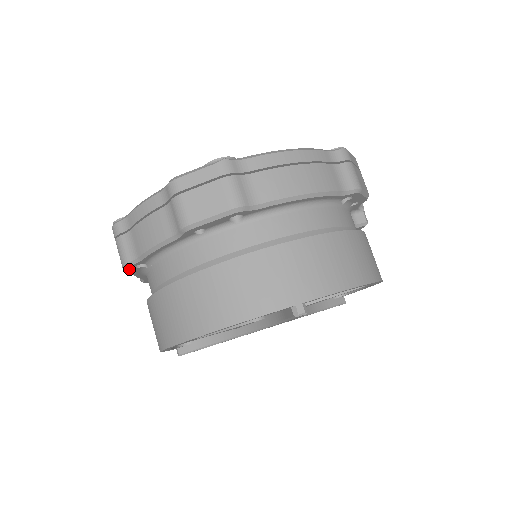
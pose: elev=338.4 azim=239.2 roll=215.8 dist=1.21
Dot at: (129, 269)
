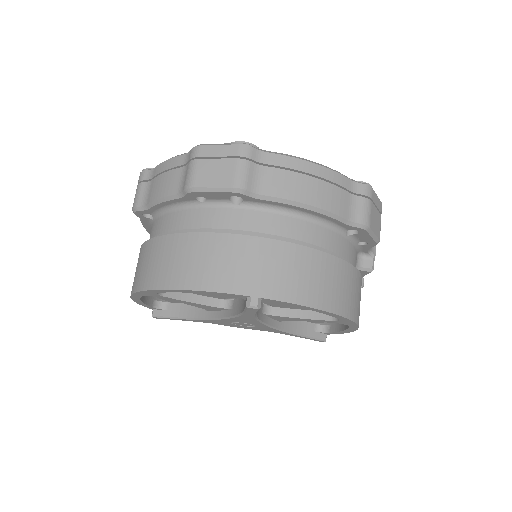
Dot at: (137, 215)
